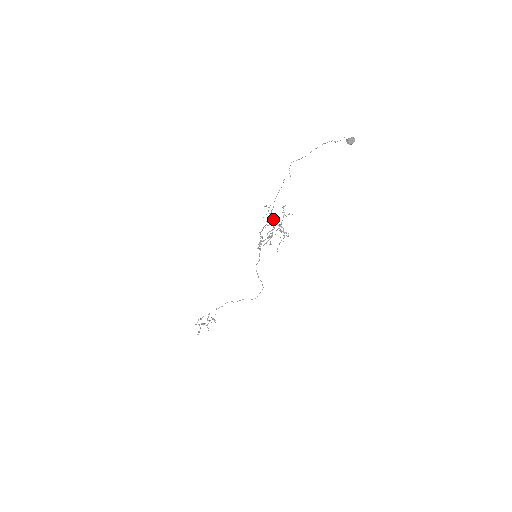
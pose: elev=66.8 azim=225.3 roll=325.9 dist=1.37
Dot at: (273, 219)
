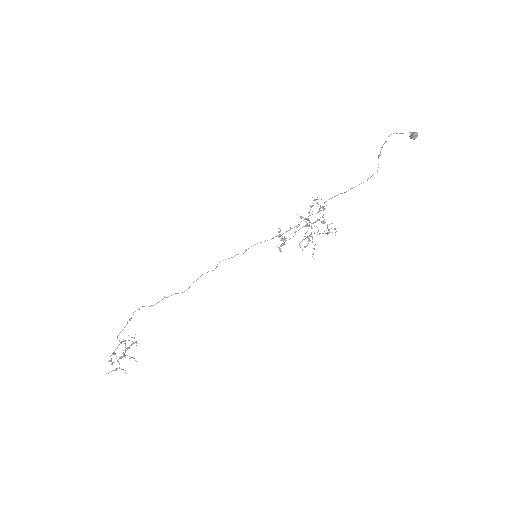
Dot at: occluded
